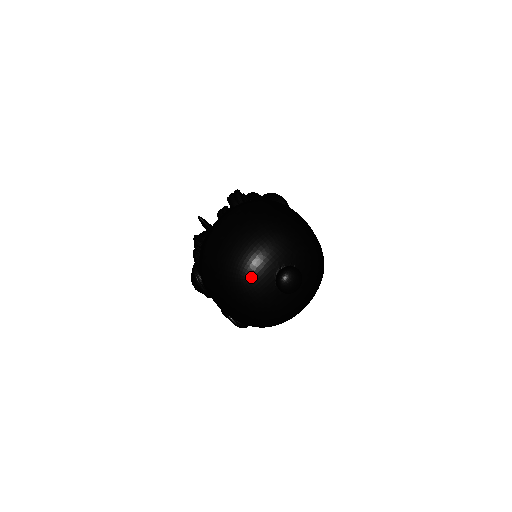
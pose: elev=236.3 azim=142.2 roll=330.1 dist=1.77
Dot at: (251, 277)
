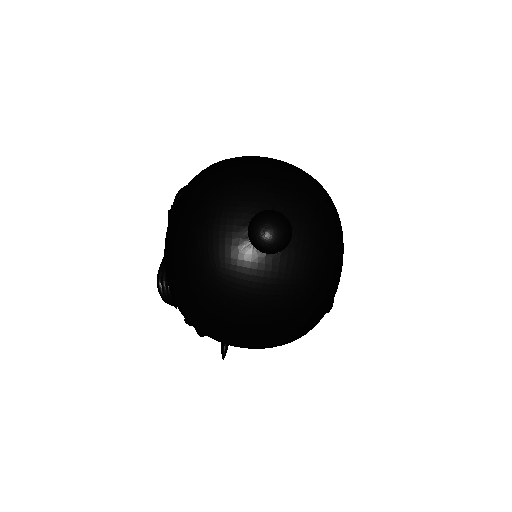
Dot at: (236, 189)
